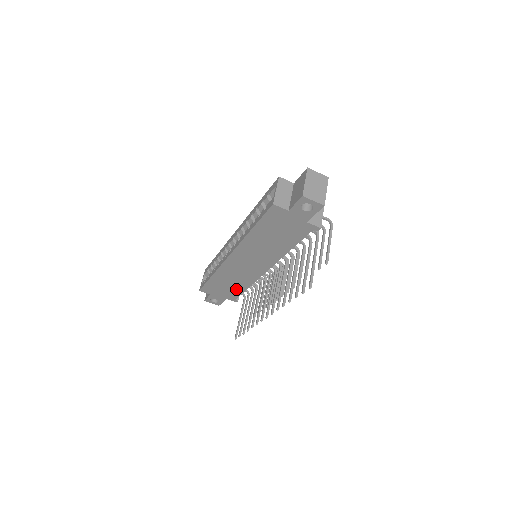
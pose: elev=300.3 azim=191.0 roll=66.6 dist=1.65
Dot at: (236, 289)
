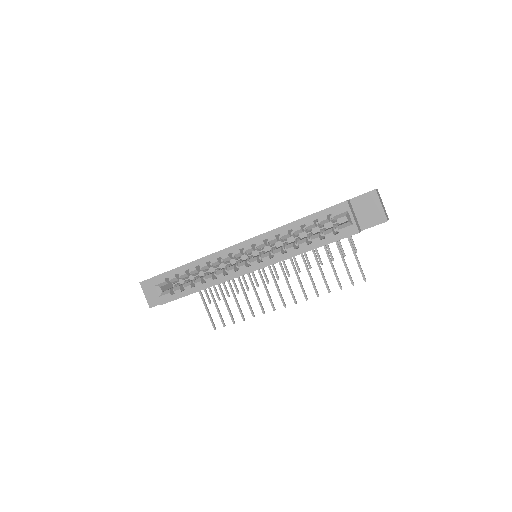
Dot at: occluded
